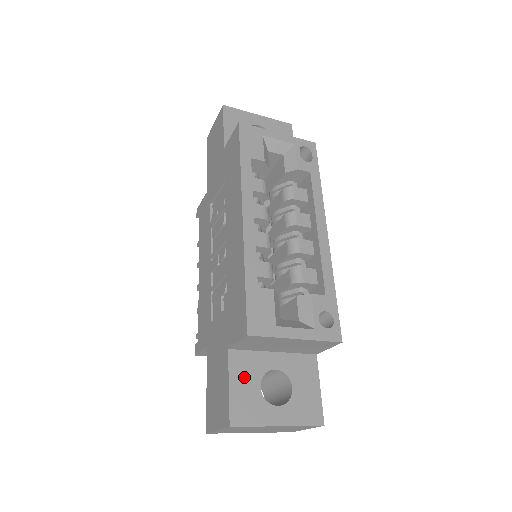
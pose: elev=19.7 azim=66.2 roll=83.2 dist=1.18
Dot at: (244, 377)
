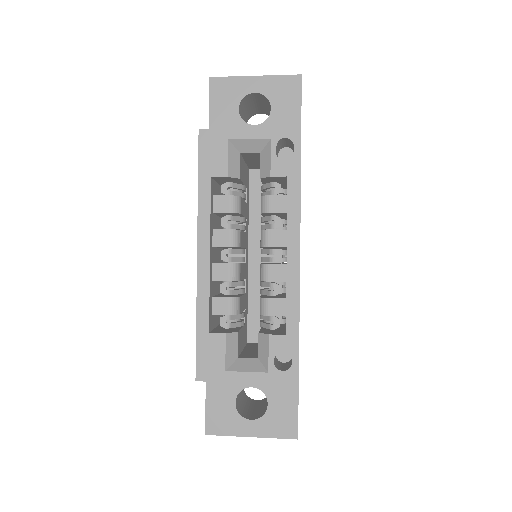
Dot at: (220, 394)
